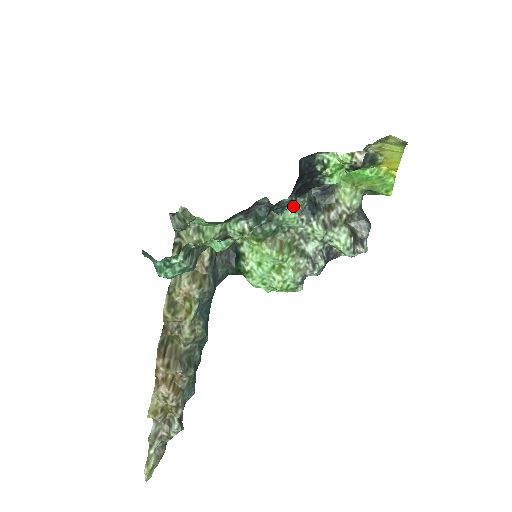
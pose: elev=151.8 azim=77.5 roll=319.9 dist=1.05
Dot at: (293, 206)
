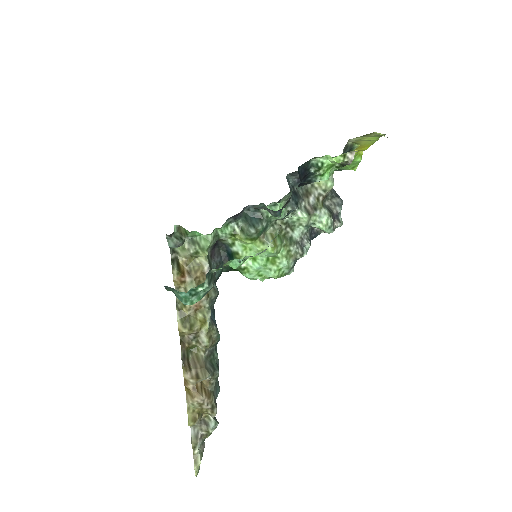
Dot at: (281, 202)
